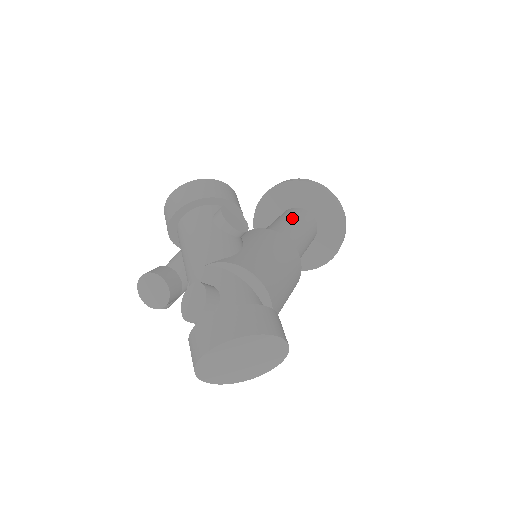
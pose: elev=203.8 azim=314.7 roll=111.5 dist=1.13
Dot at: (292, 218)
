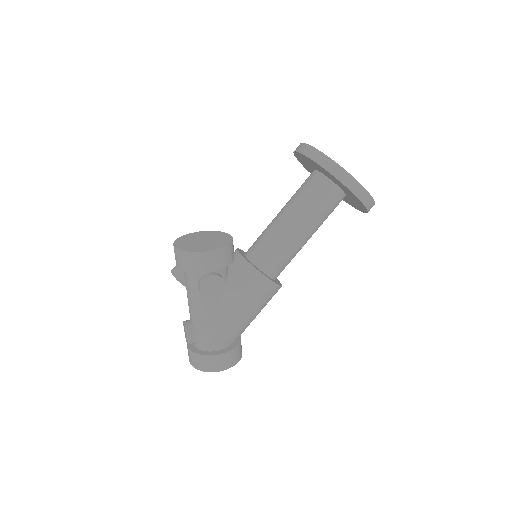
Dot at: (303, 212)
